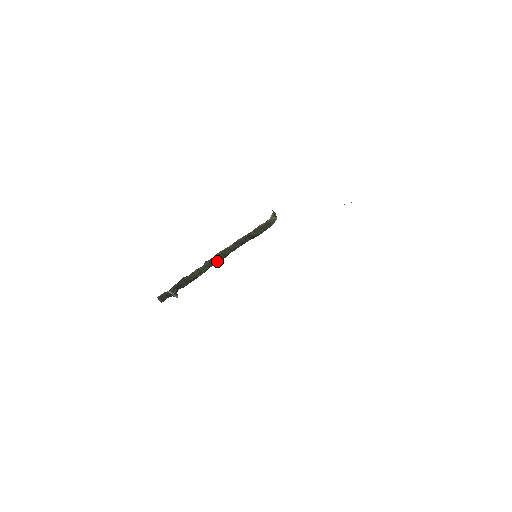
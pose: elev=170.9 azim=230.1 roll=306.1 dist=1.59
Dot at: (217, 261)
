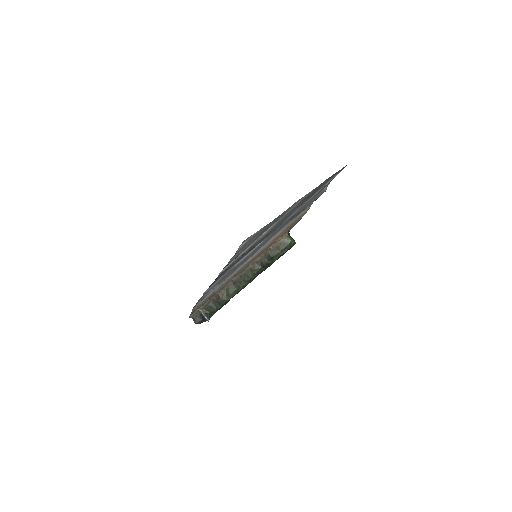
Dot at: (242, 284)
